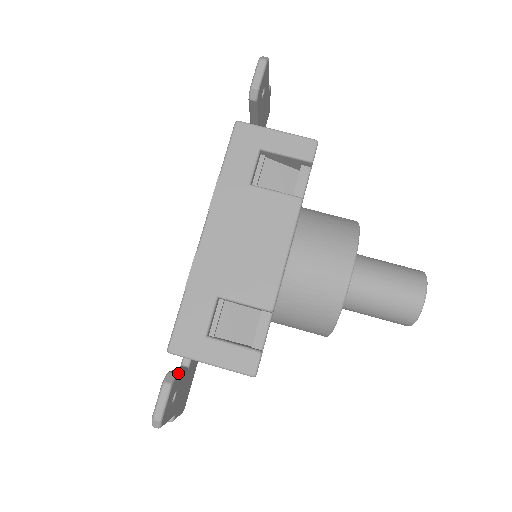
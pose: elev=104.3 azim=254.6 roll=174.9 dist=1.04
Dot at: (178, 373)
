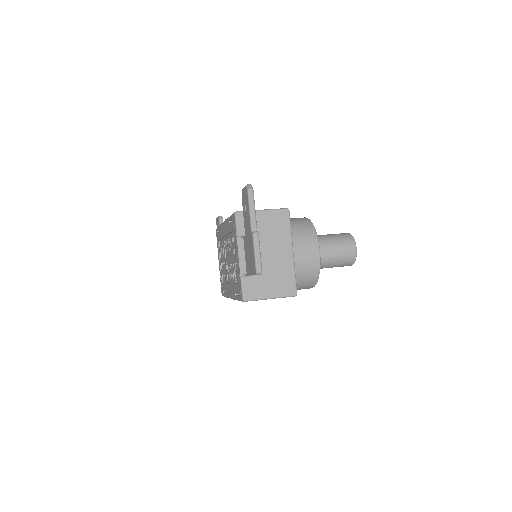
Dot at: occluded
